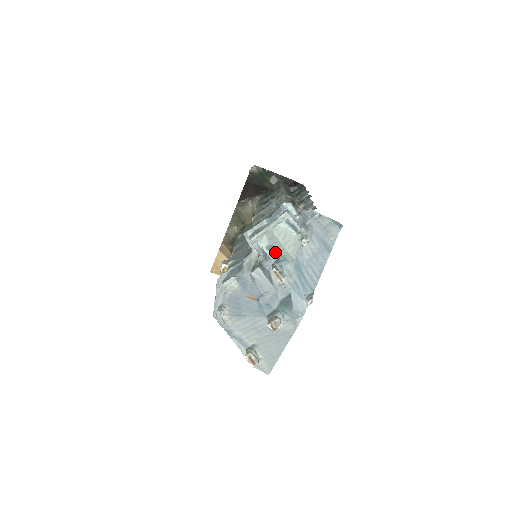
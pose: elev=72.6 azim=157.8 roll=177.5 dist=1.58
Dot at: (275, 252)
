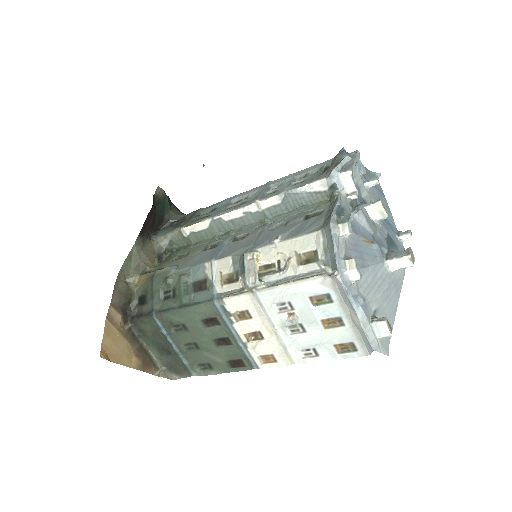
Dot at: occluded
